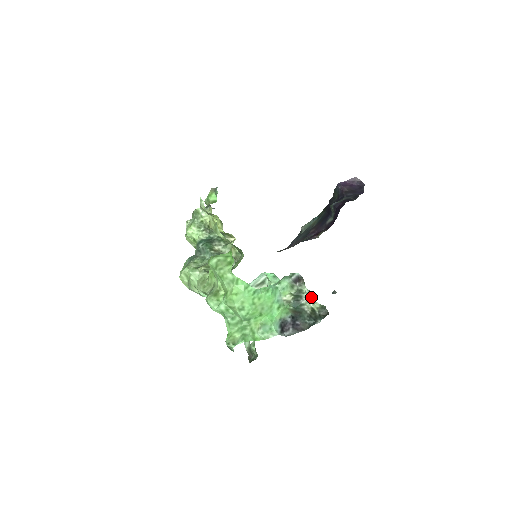
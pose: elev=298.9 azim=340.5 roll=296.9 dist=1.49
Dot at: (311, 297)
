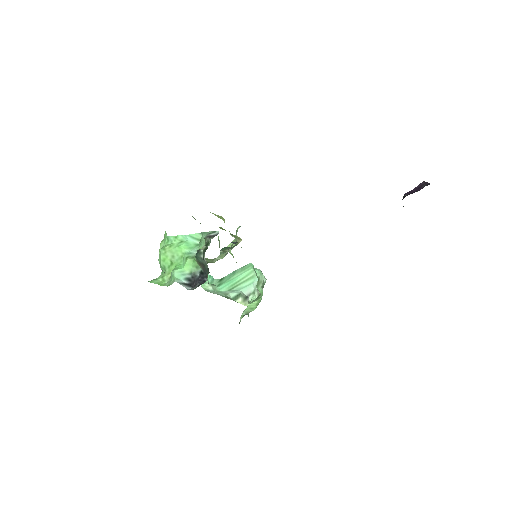
Dot at: occluded
